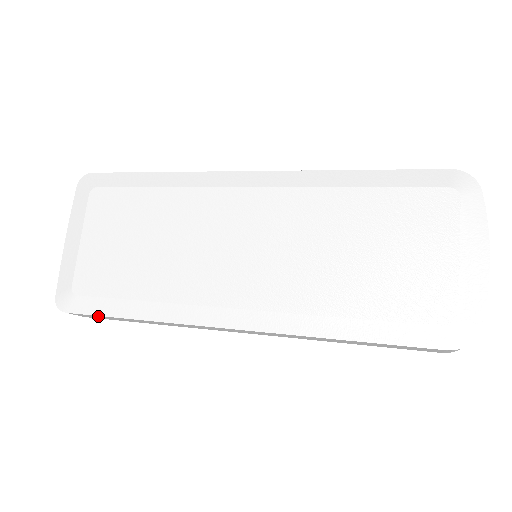
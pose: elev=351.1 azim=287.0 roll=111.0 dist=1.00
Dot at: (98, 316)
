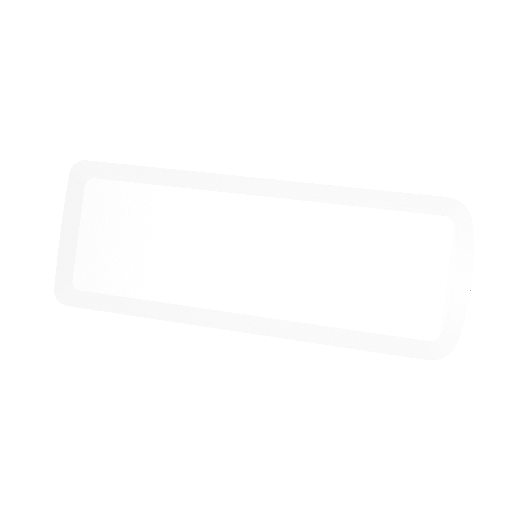
Dot at: (101, 310)
